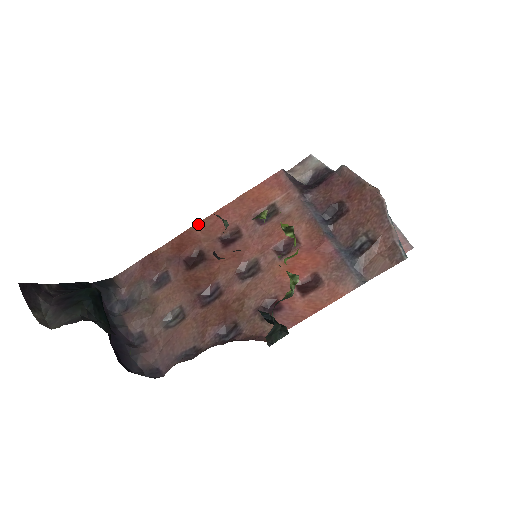
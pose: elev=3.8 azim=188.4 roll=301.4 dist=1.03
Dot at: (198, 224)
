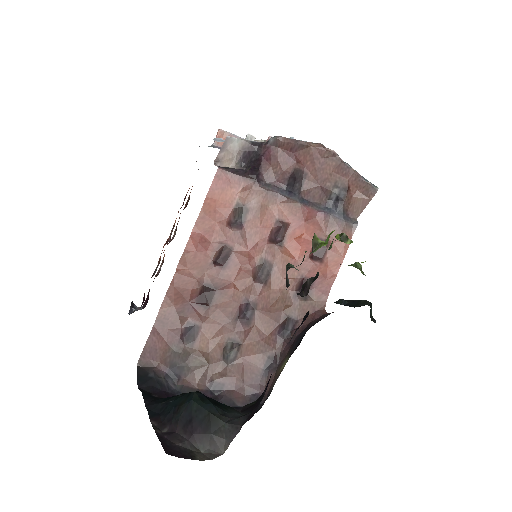
Dot at: (179, 264)
